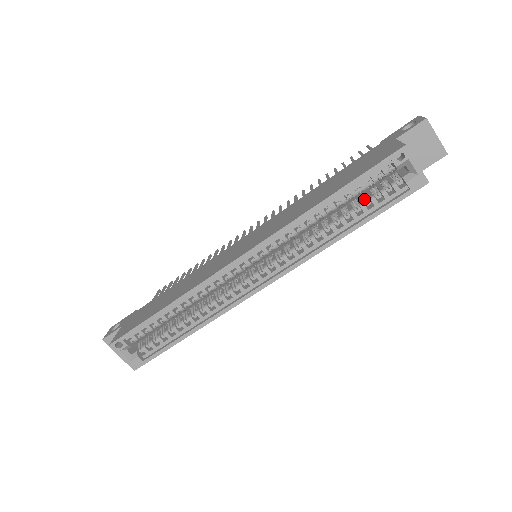
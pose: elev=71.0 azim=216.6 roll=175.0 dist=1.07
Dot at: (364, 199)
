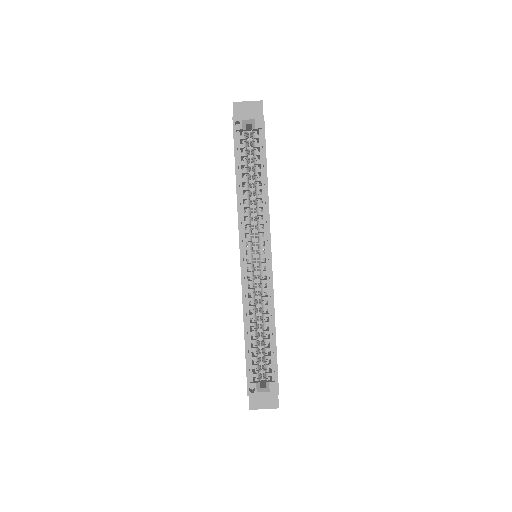
Dot at: (253, 160)
